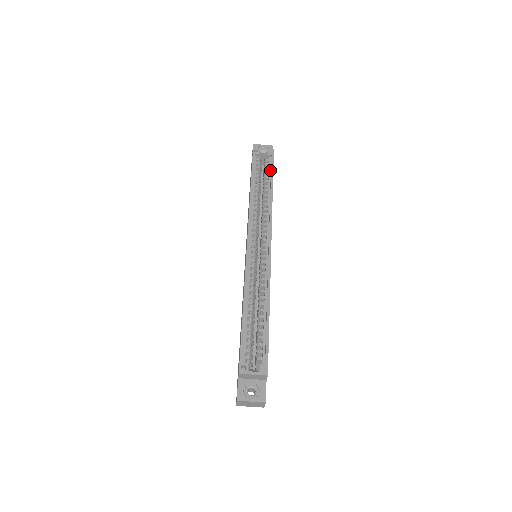
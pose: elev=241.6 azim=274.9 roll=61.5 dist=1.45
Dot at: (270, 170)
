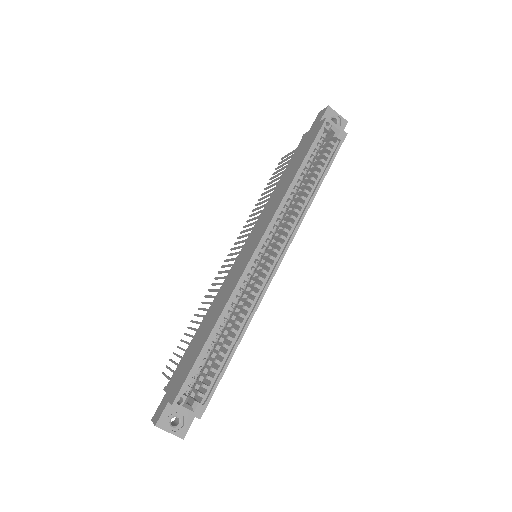
Dot at: (329, 160)
